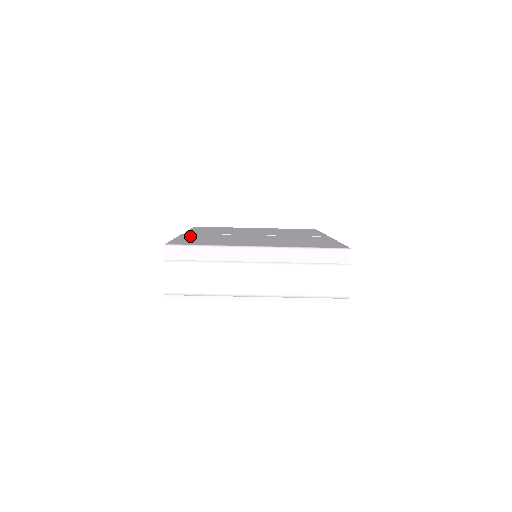
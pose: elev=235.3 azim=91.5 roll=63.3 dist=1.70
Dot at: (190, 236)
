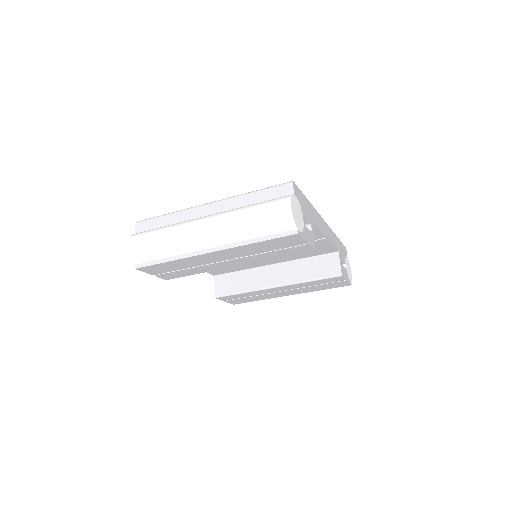
Dot at: occluded
